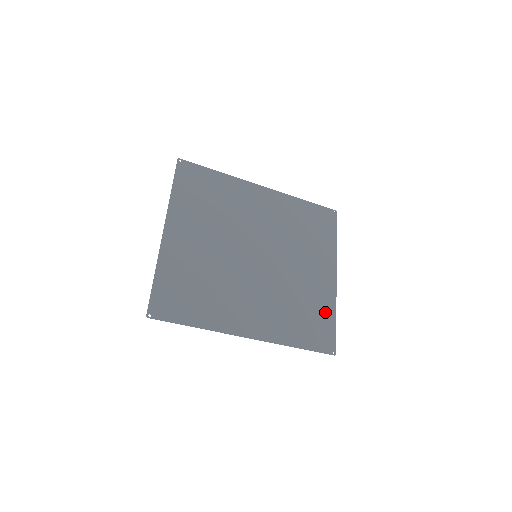
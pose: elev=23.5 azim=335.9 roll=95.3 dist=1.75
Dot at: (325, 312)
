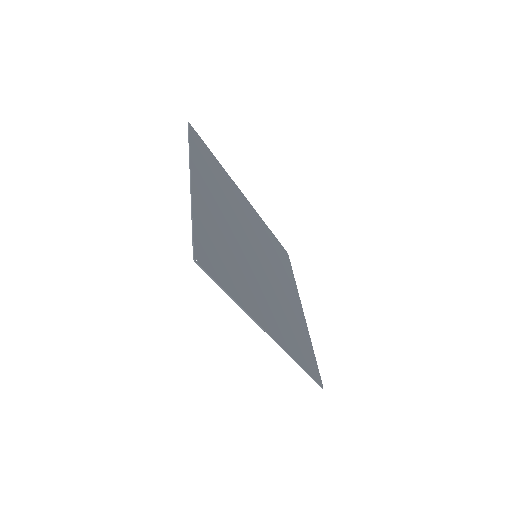
Dot at: (307, 340)
